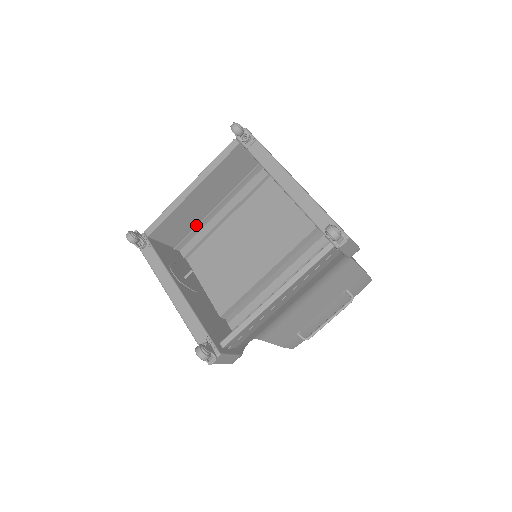
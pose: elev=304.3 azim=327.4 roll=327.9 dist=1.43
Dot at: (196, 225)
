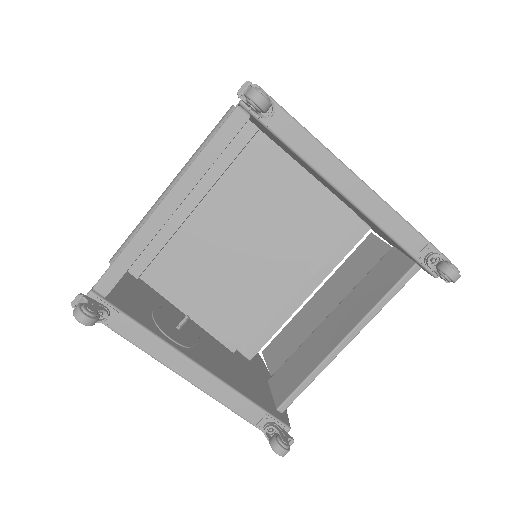
Dot at: occluded
